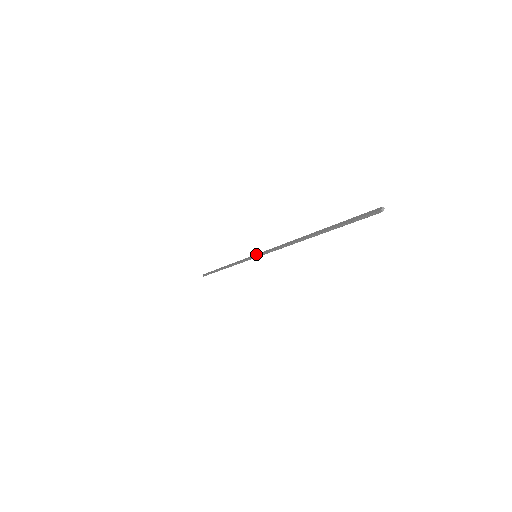
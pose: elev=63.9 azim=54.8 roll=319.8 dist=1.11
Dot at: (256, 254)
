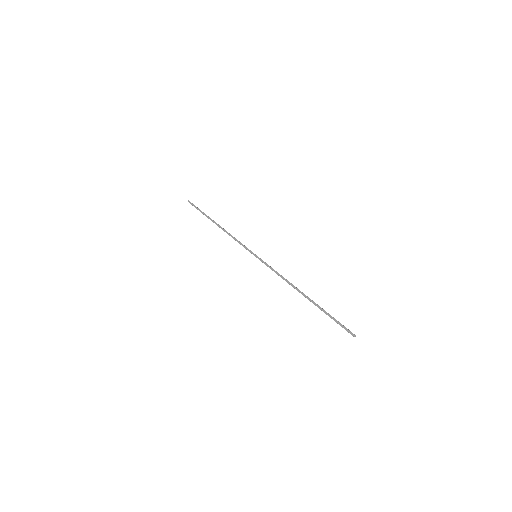
Dot at: (257, 256)
